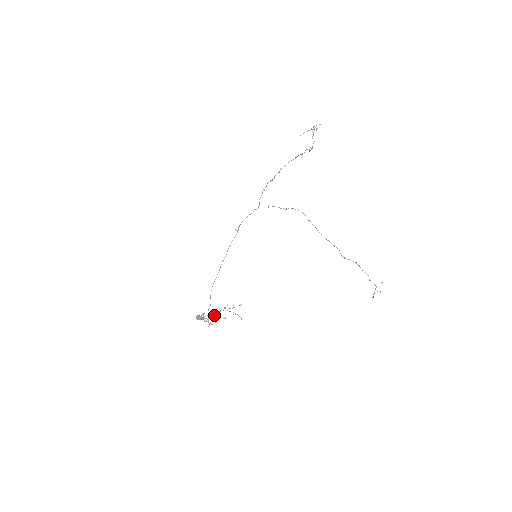
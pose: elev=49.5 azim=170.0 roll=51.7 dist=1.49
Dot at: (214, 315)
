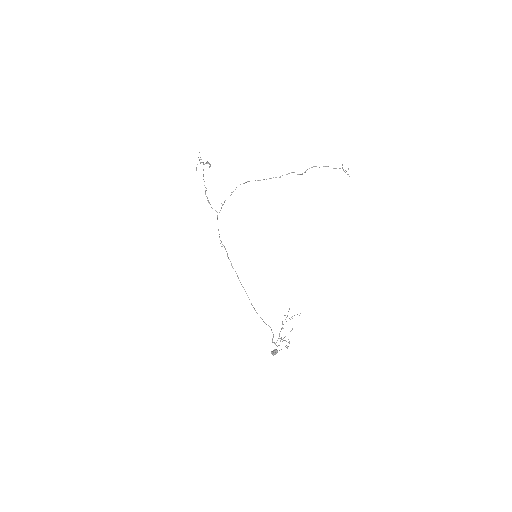
Dot at: occluded
